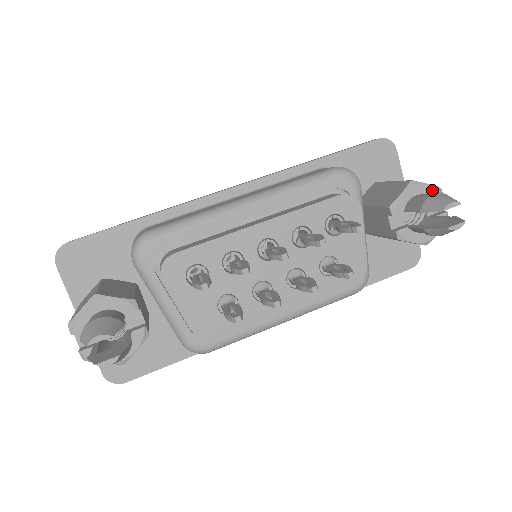
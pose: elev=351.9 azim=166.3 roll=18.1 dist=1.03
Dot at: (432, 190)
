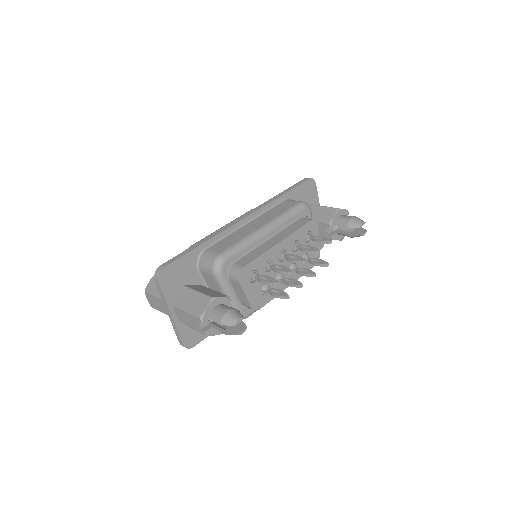
Dot at: (345, 212)
